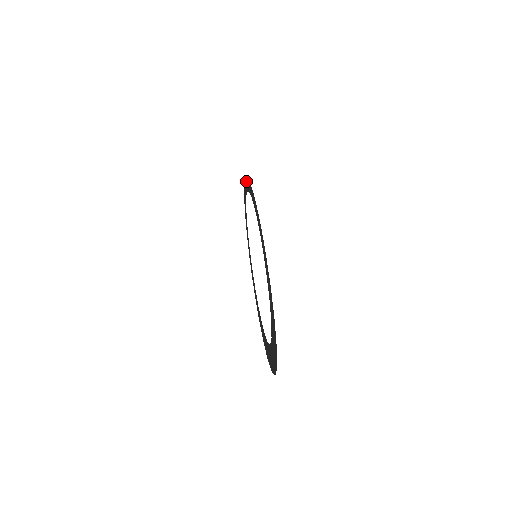
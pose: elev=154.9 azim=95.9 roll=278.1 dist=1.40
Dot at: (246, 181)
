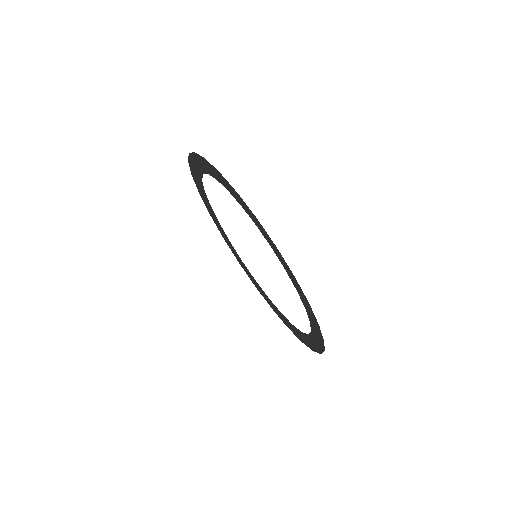
Dot at: (212, 168)
